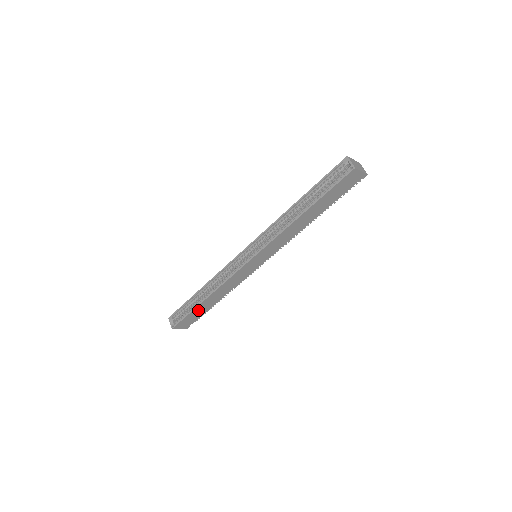
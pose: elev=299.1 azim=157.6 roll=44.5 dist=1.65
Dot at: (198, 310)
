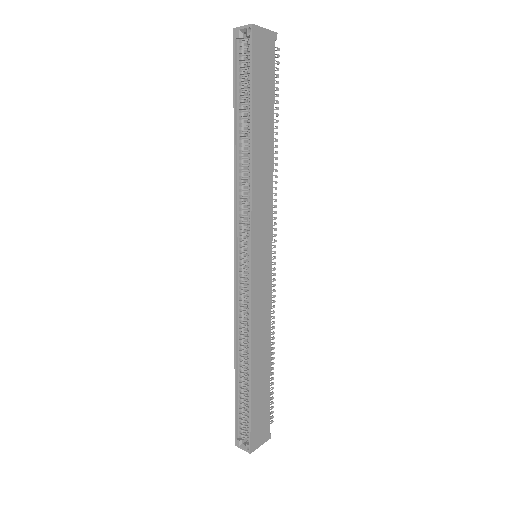
Dot at: (257, 395)
